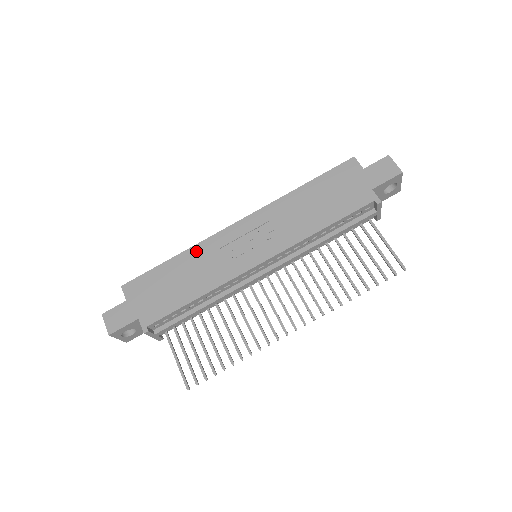
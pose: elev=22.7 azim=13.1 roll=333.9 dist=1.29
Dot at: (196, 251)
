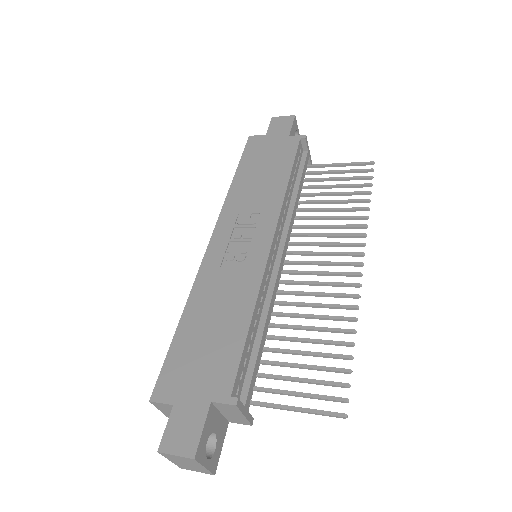
Dot at: (199, 291)
